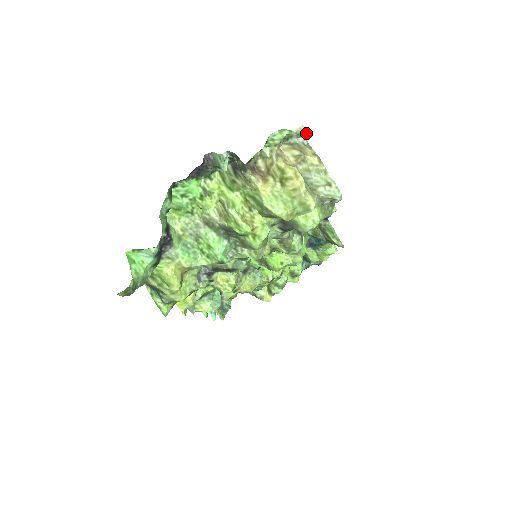
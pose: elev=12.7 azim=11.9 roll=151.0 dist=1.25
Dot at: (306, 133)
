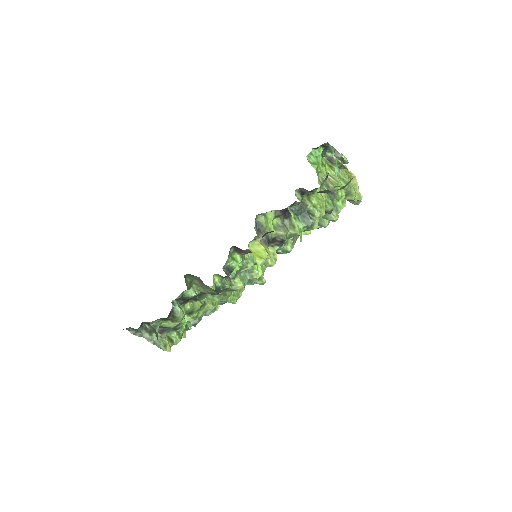
Dot at: occluded
